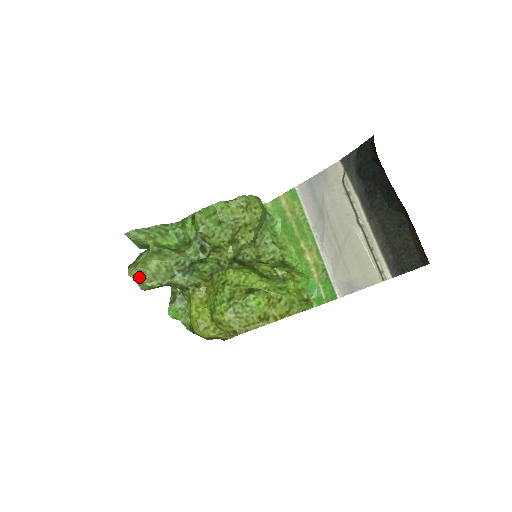
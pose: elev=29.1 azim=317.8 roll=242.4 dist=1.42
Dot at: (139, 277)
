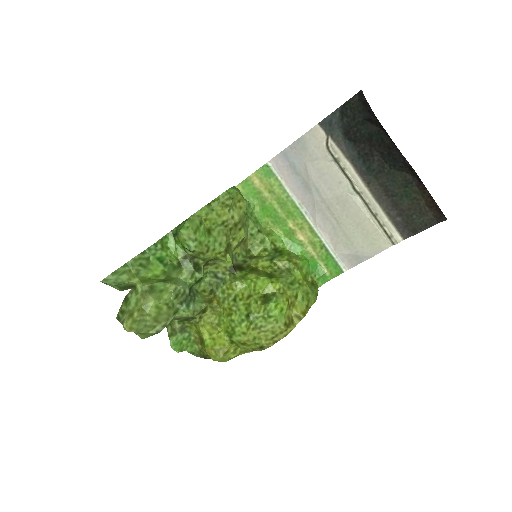
Dot at: (140, 328)
